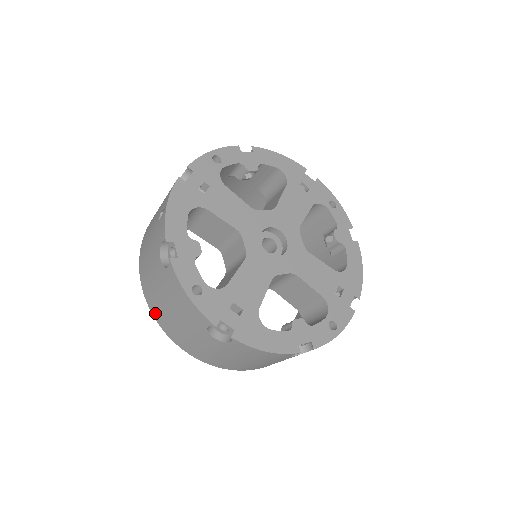
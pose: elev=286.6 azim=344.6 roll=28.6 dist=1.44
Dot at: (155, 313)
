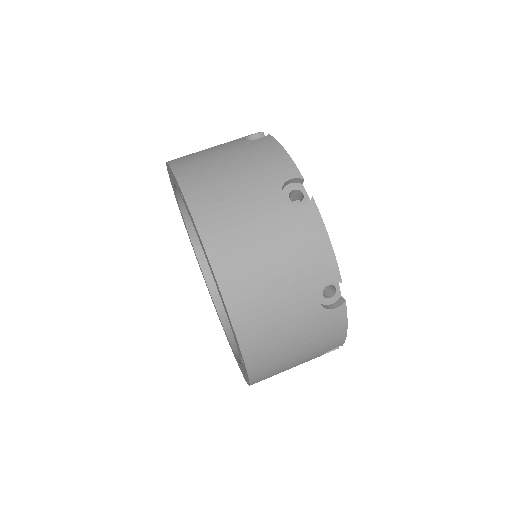
Dot at: (186, 175)
